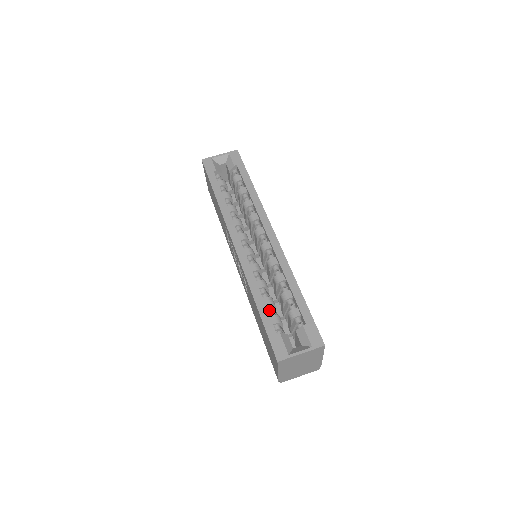
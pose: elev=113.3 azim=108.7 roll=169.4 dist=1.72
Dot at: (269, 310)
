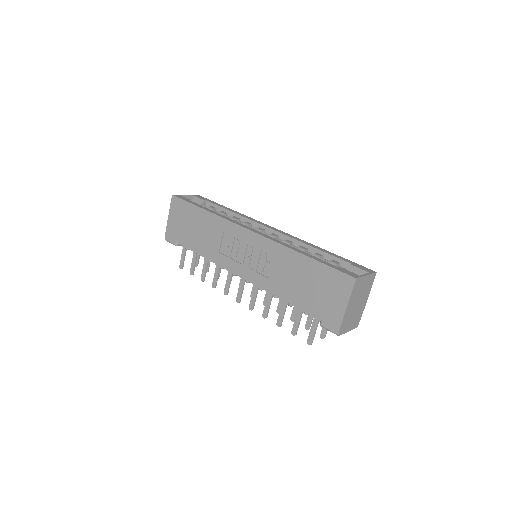
Dot at: occluded
